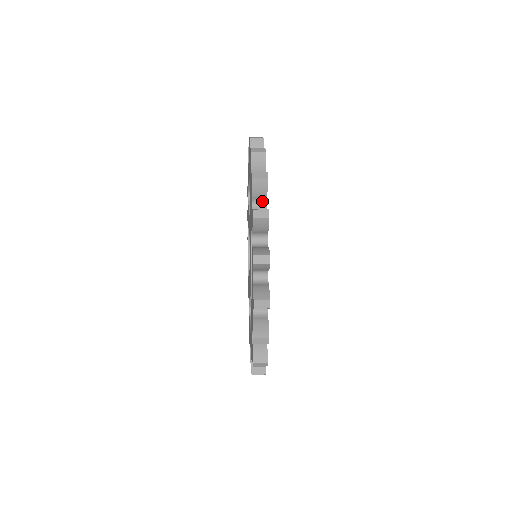
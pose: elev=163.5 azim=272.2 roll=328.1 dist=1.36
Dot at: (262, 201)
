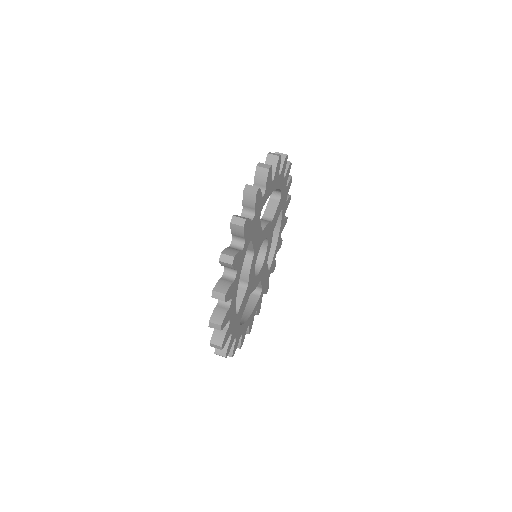
Dot at: (241, 238)
